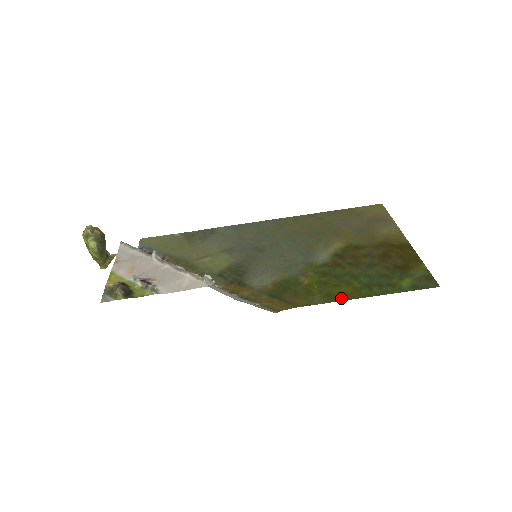
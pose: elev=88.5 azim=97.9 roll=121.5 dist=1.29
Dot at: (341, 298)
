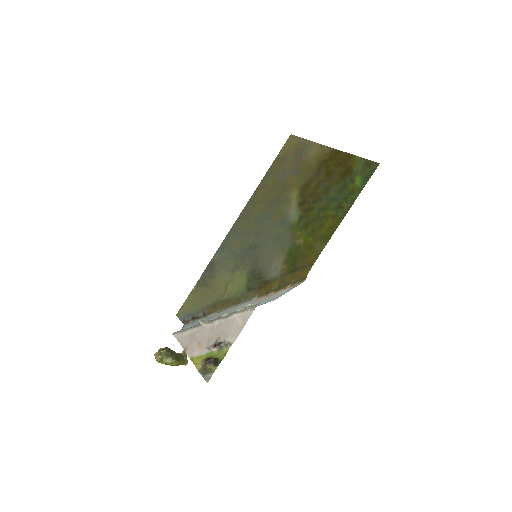
Dot at: (332, 232)
